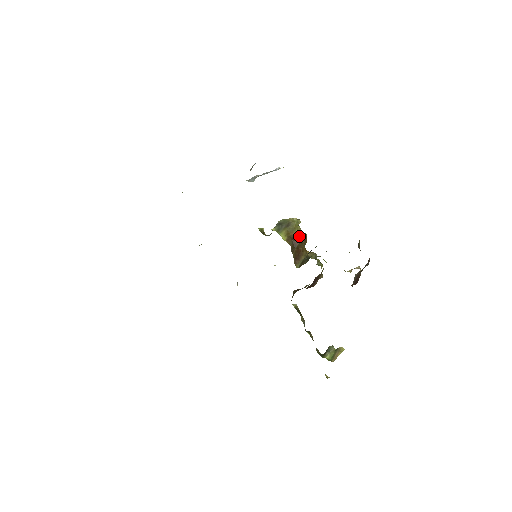
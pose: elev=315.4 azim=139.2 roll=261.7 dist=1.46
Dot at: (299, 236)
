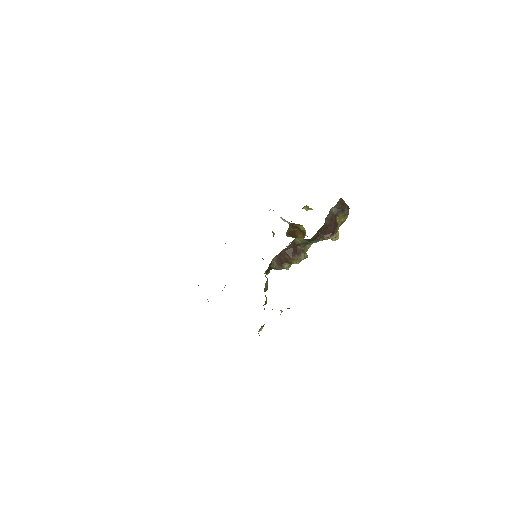
Dot at: (300, 228)
